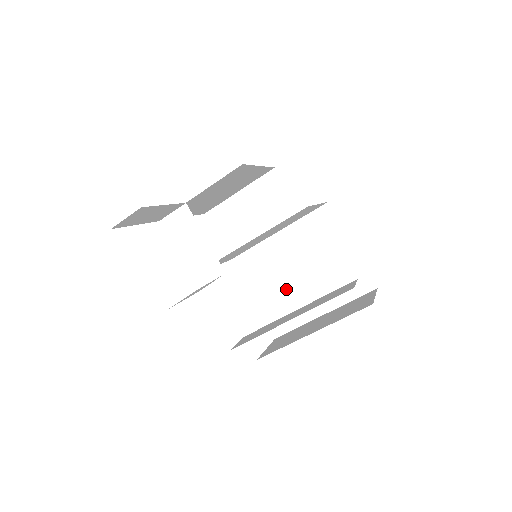
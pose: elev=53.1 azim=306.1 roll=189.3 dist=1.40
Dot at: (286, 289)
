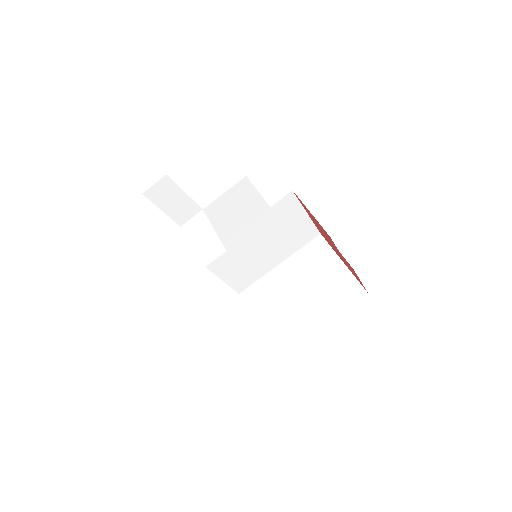
Dot at: (287, 310)
